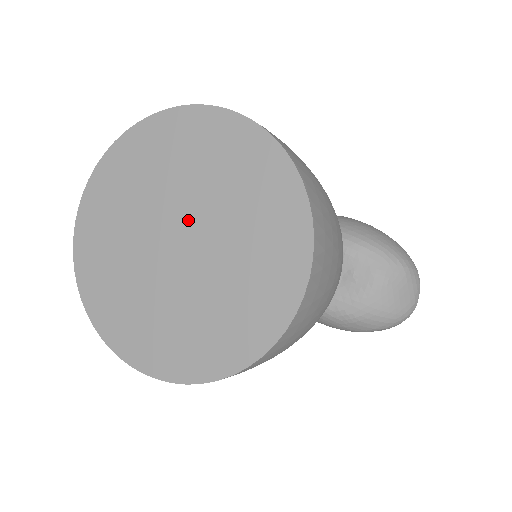
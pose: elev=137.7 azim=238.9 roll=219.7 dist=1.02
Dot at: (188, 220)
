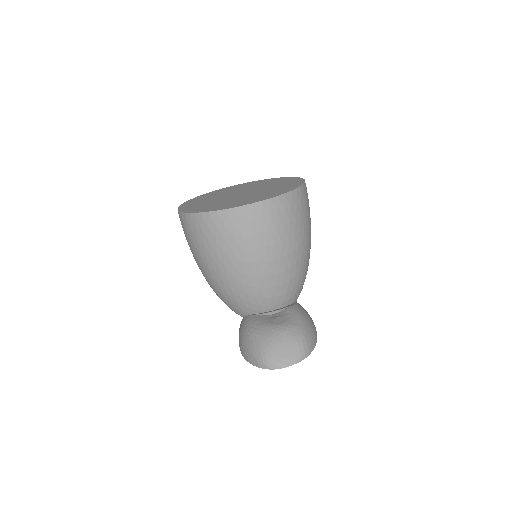
Dot at: (252, 191)
